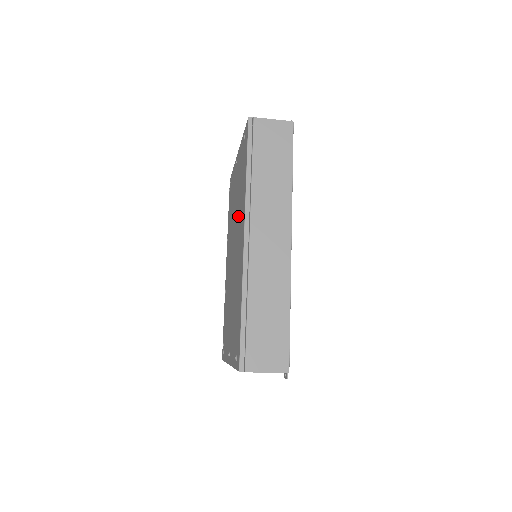
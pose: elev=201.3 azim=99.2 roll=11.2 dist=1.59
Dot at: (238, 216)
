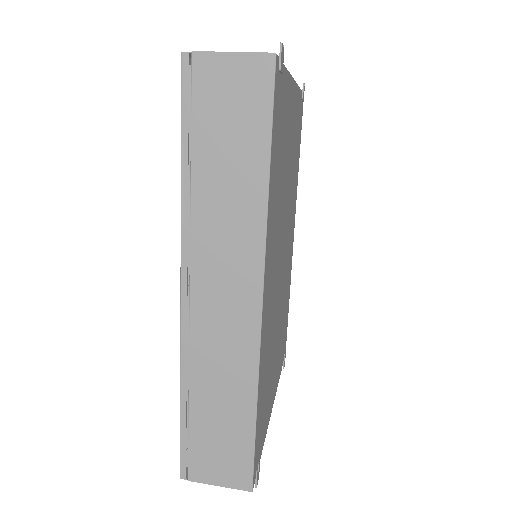
Dot at: occluded
